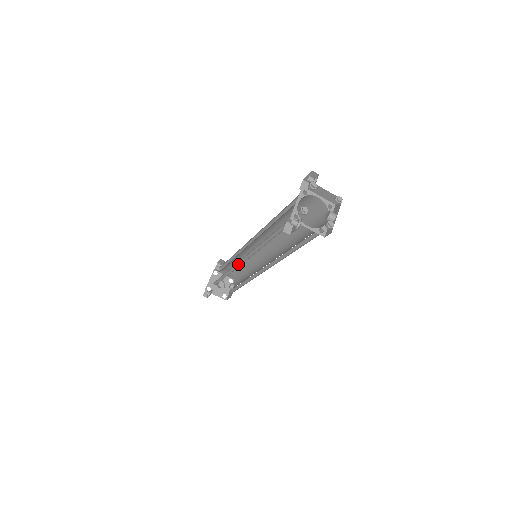
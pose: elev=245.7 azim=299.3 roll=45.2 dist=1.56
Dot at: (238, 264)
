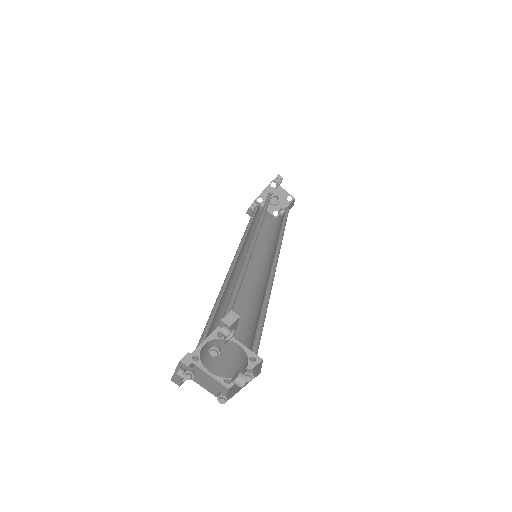
Dot at: occluded
